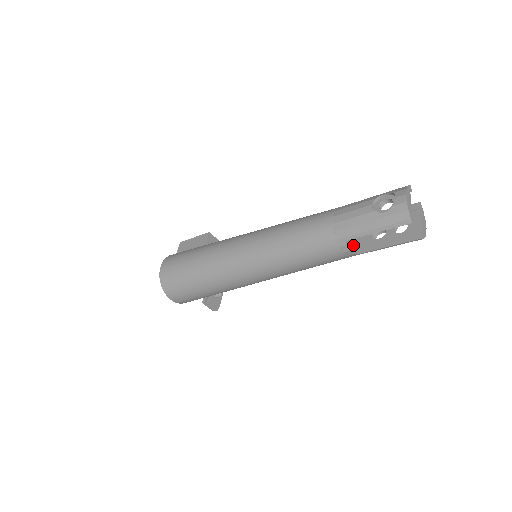
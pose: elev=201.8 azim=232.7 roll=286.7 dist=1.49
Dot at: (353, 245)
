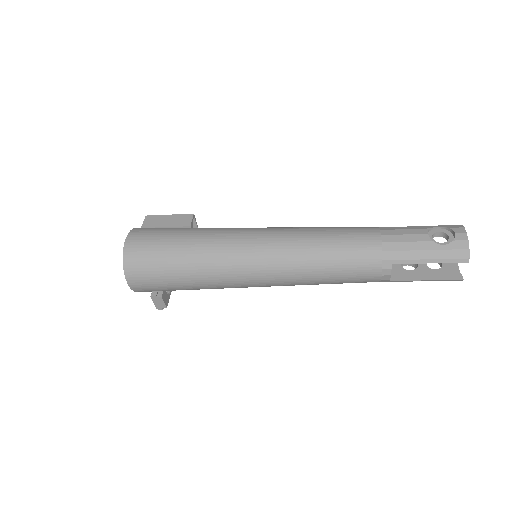
Dot at: occluded
